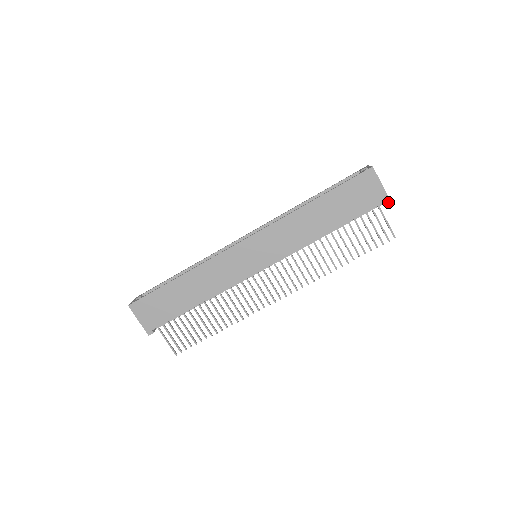
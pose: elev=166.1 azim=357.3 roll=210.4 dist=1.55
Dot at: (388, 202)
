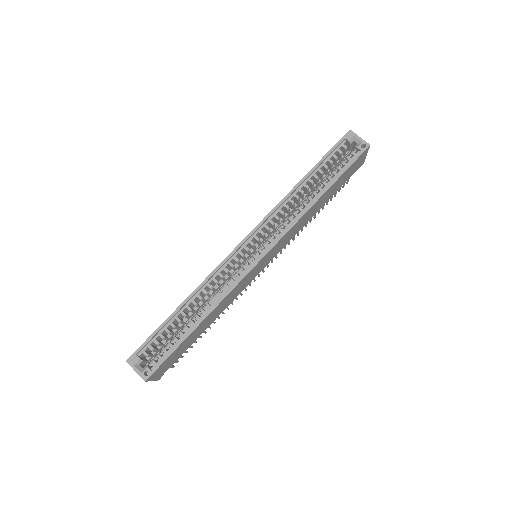
Dot at: occluded
